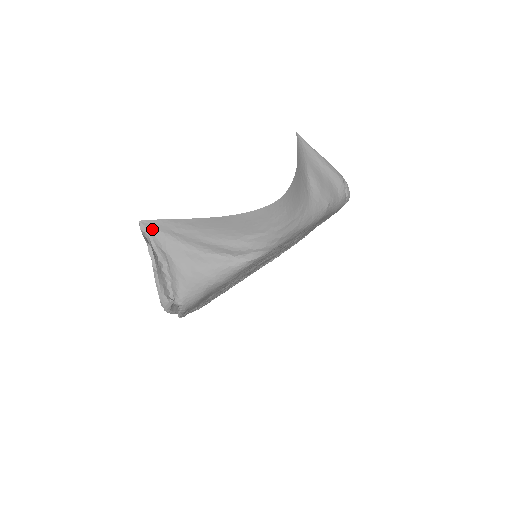
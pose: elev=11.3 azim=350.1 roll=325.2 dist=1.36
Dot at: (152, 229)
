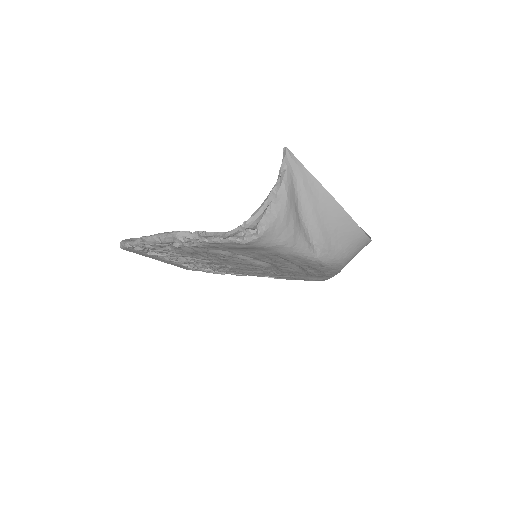
Dot at: (289, 162)
